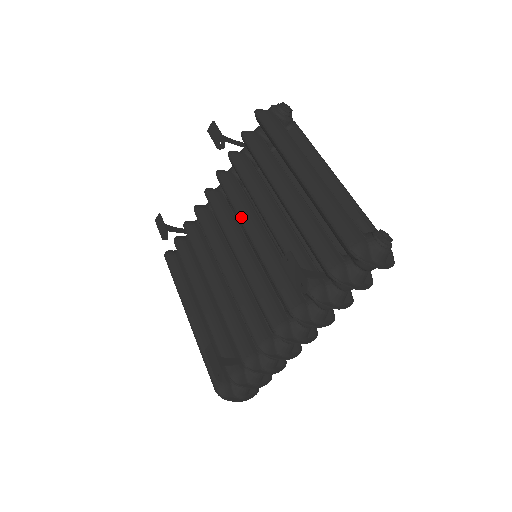
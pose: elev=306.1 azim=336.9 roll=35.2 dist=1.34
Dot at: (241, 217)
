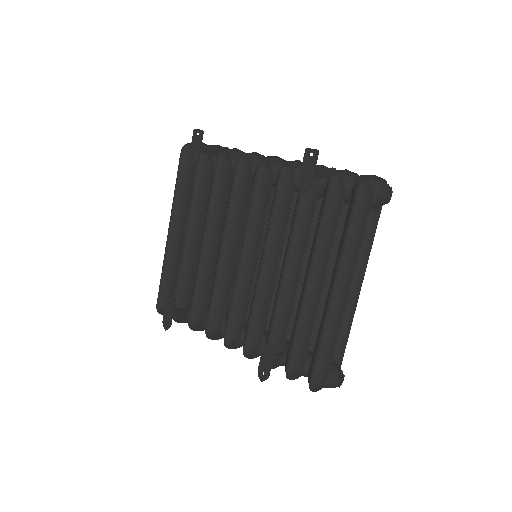
Dot at: (268, 242)
